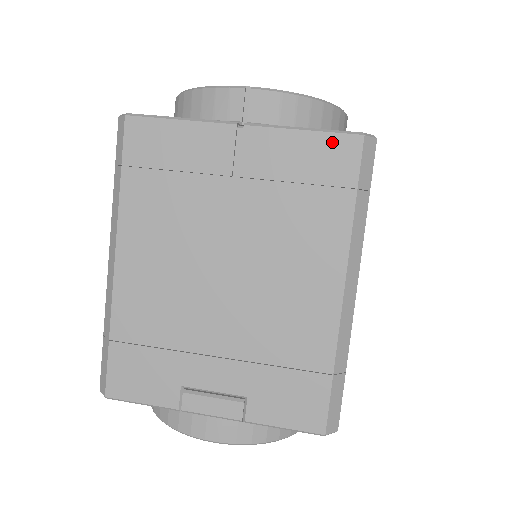
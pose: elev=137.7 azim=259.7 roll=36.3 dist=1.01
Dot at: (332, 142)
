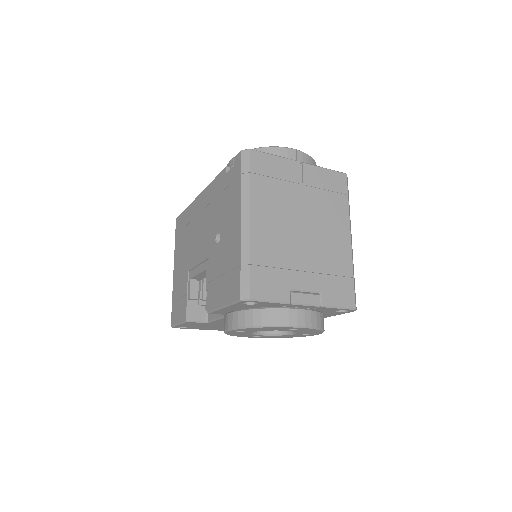
Dot at: (336, 175)
